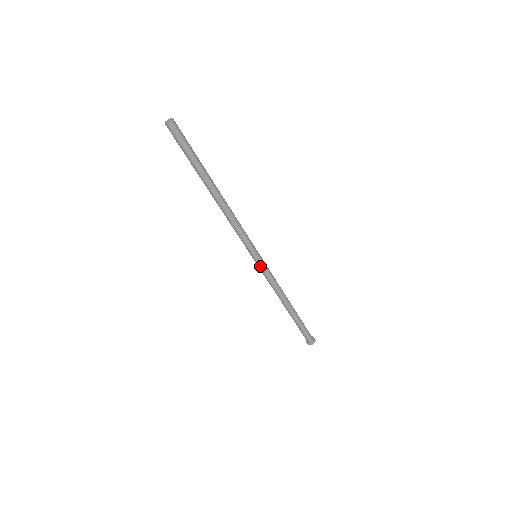
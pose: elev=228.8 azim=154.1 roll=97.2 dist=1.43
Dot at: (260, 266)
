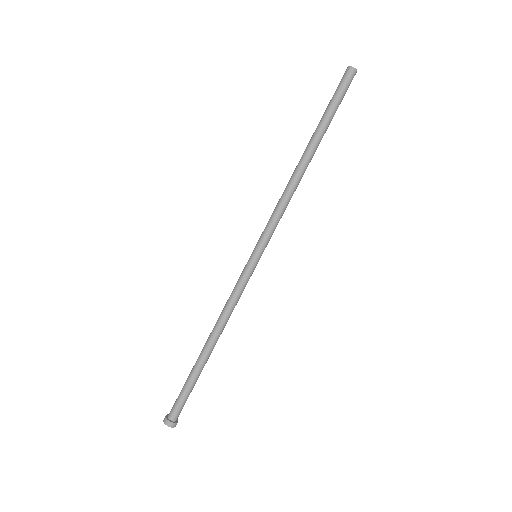
Dot at: (248, 268)
